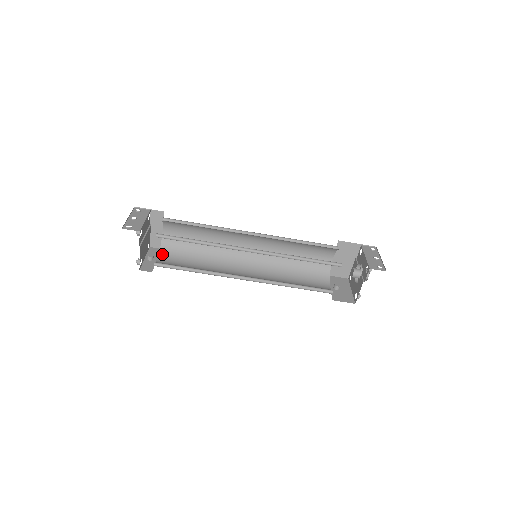
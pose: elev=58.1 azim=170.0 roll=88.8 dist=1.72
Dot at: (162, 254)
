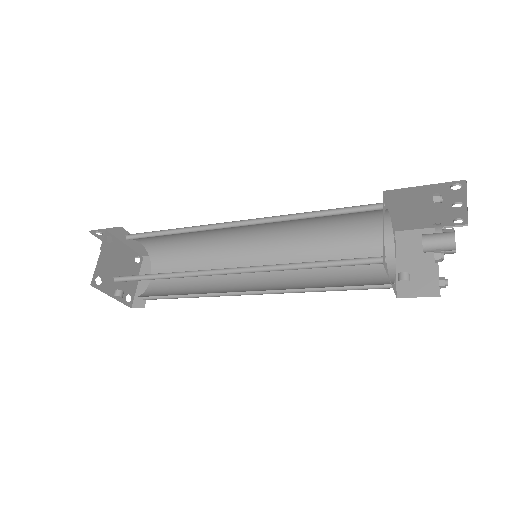
Dot at: occluded
